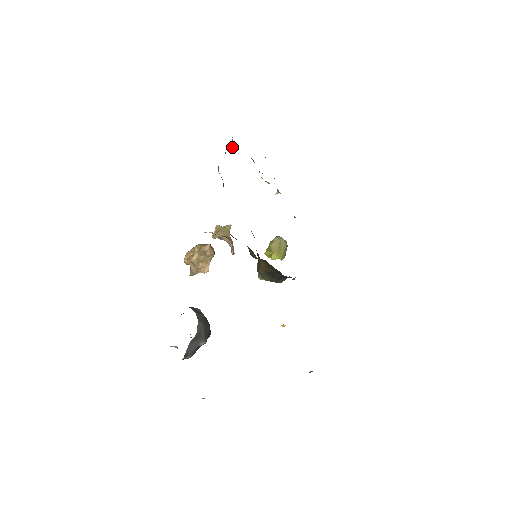
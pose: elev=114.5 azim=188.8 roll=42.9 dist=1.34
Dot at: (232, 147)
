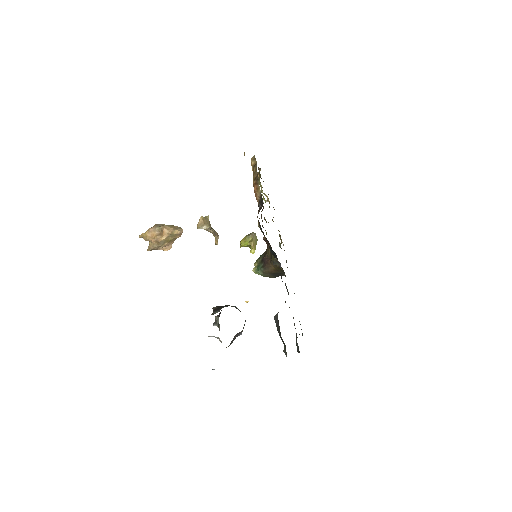
Dot at: (253, 165)
